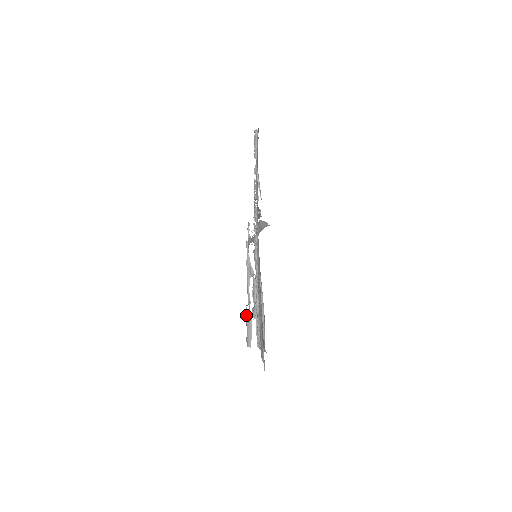
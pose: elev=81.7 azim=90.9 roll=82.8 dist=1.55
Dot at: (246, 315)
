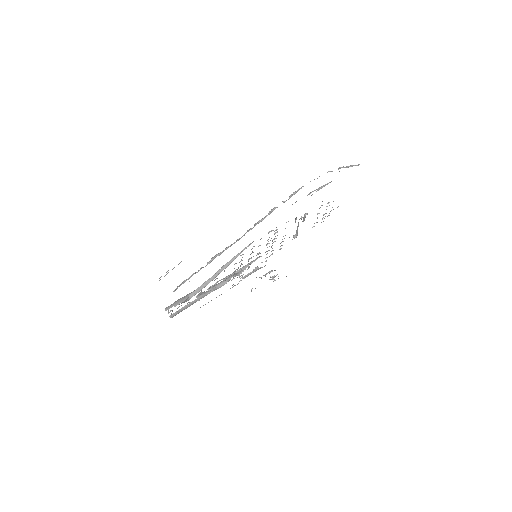
Dot at: occluded
